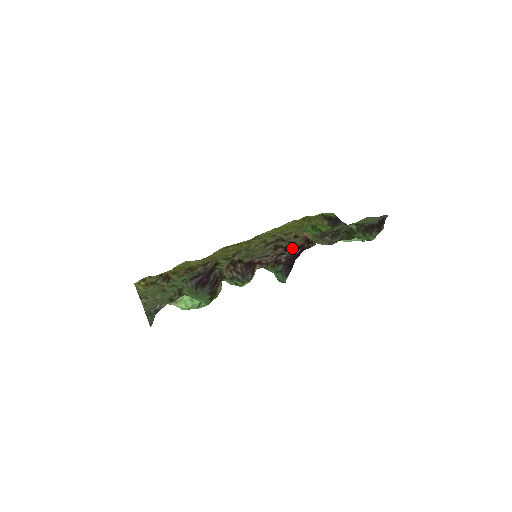
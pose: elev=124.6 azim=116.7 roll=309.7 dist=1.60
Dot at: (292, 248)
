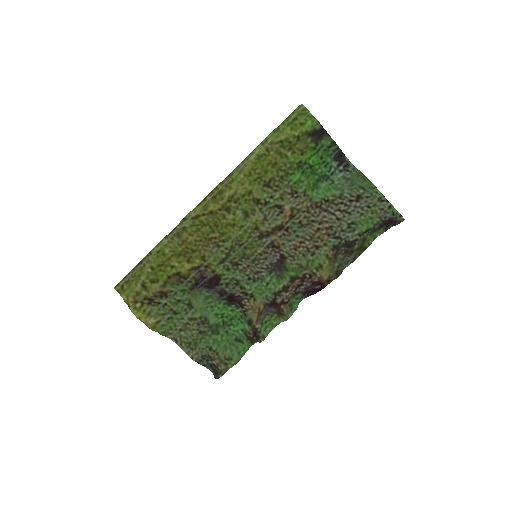
Dot at: (309, 279)
